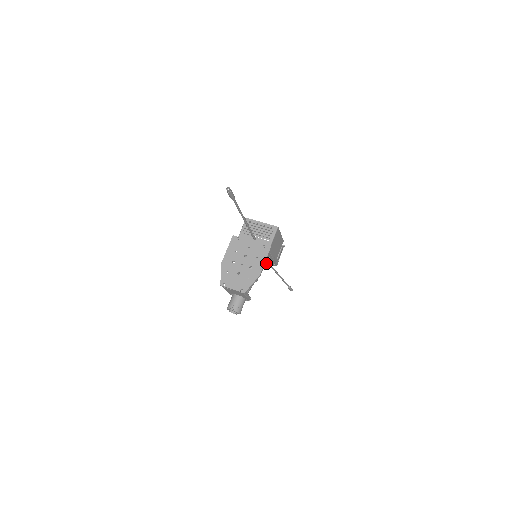
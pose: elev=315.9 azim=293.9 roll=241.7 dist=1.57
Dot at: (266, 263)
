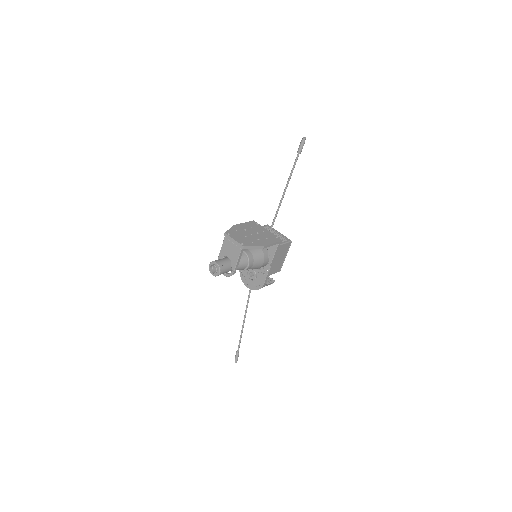
Dot at: (263, 263)
